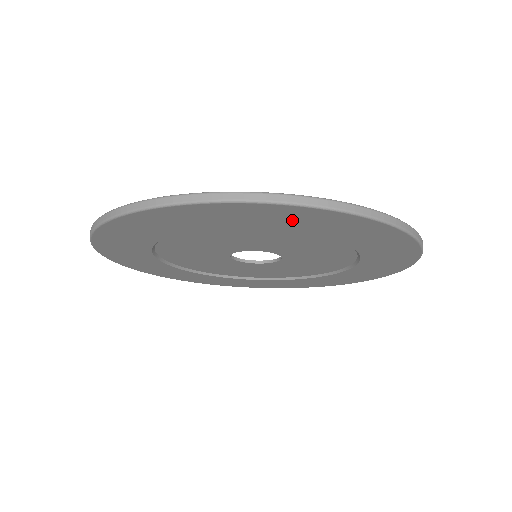
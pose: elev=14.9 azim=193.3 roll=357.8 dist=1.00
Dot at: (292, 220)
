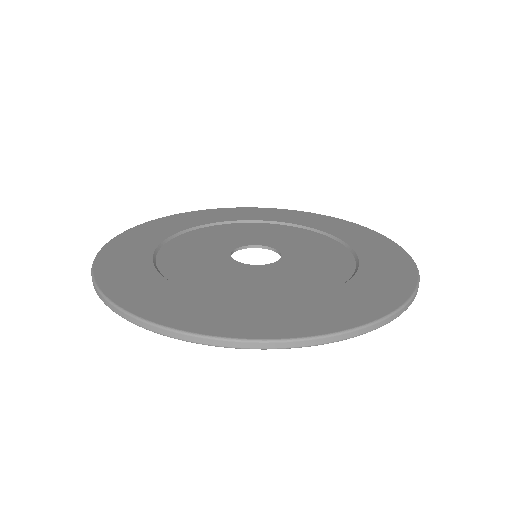
Dot at: occluded
